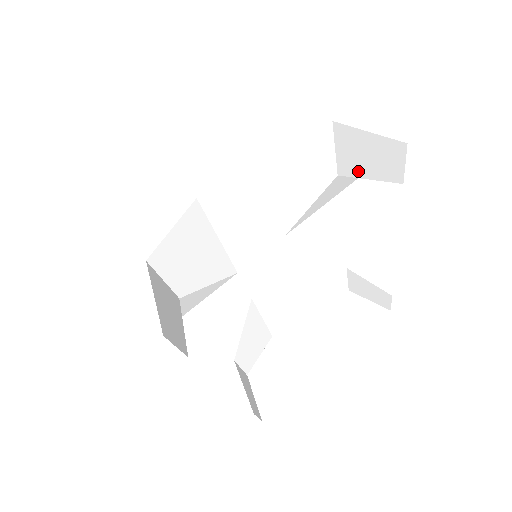
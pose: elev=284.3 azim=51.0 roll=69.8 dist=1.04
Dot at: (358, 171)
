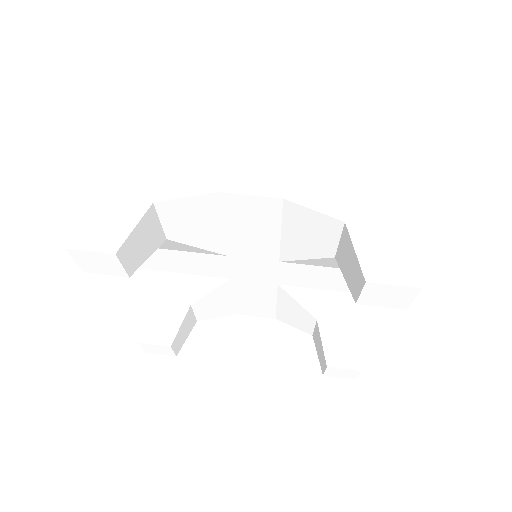
Dot at: (343, 268)
